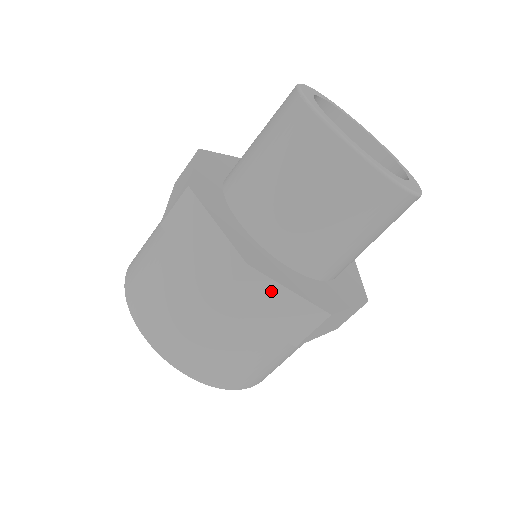
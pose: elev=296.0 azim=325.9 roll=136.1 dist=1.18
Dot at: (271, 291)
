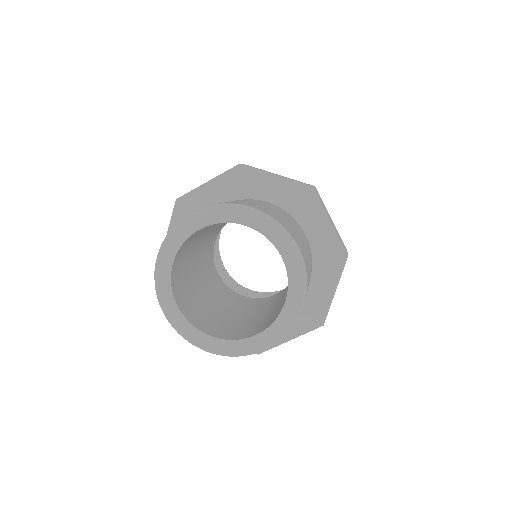
Dot at: occluded
